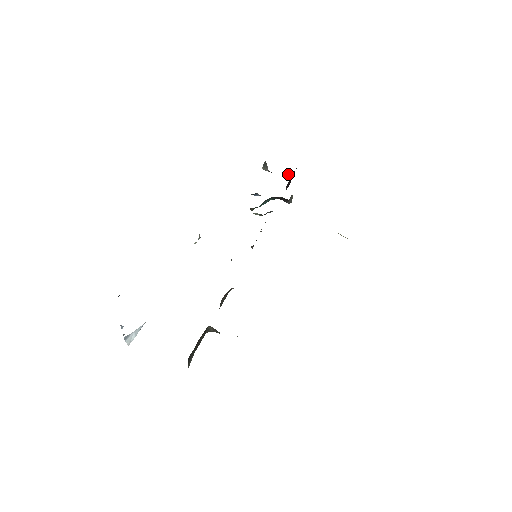
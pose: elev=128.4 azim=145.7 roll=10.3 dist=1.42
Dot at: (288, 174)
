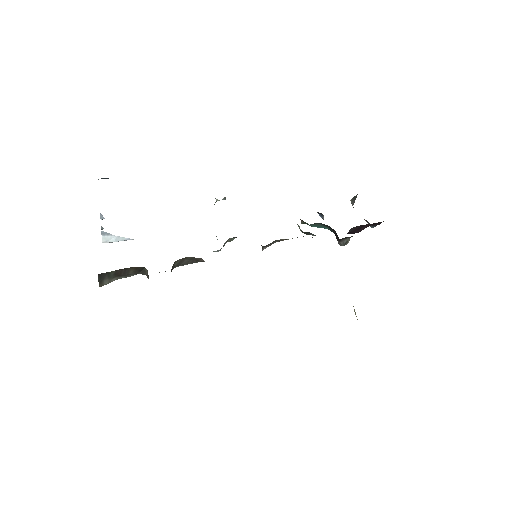
Dot at: (369, 223)
